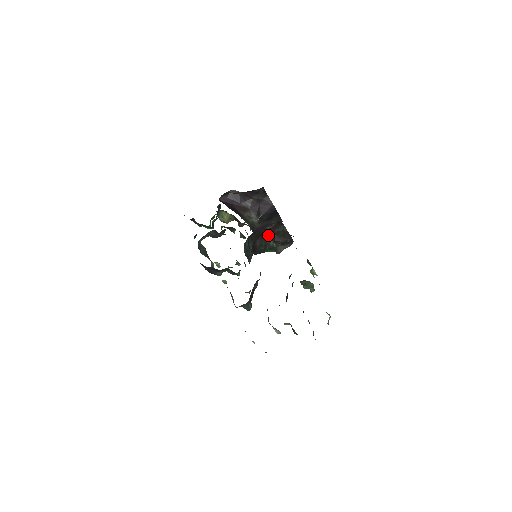
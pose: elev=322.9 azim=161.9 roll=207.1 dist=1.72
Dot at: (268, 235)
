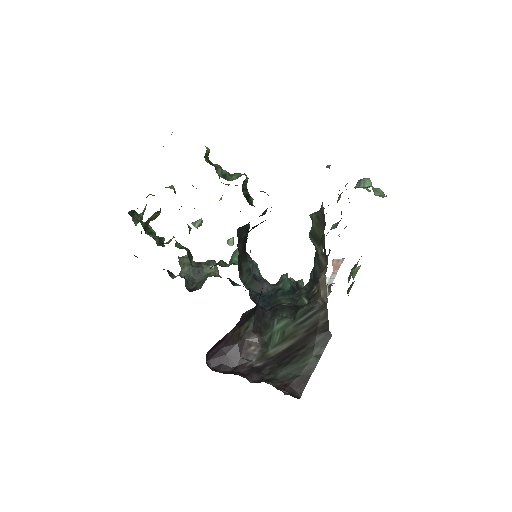
Dot at: (240, 229)
